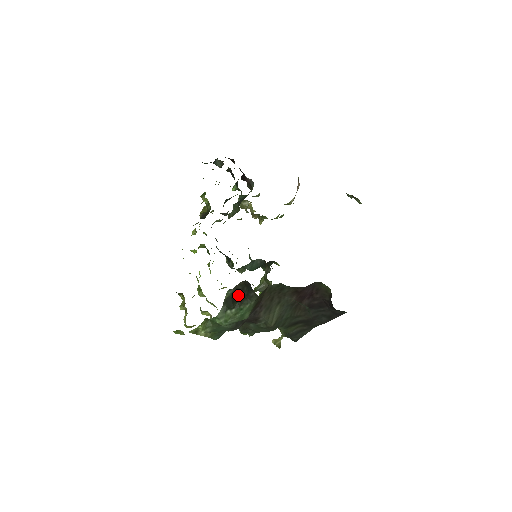
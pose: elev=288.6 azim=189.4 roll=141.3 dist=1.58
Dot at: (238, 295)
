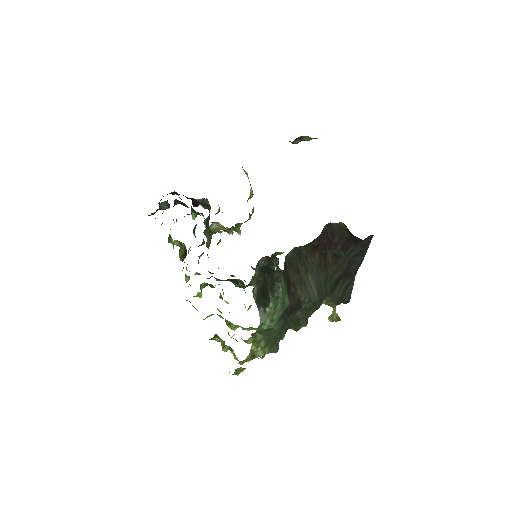
Dot at: (264, 287)
